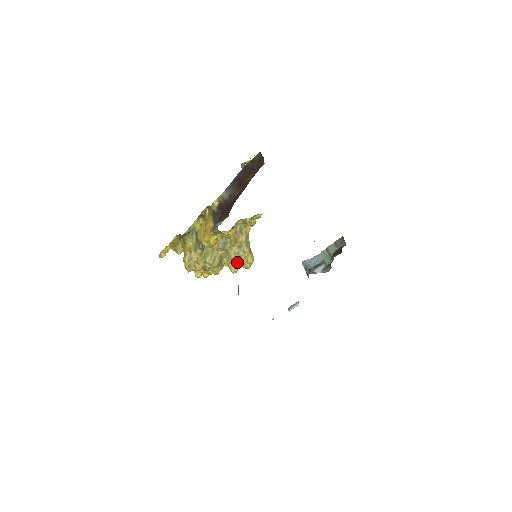
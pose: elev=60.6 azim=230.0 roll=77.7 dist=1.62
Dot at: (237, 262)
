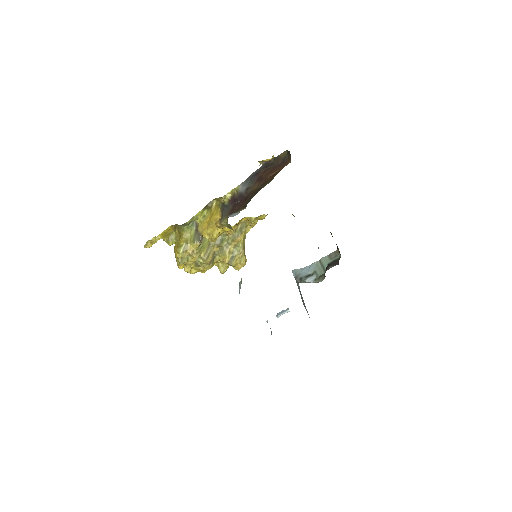
Dot at: (230, 261)
